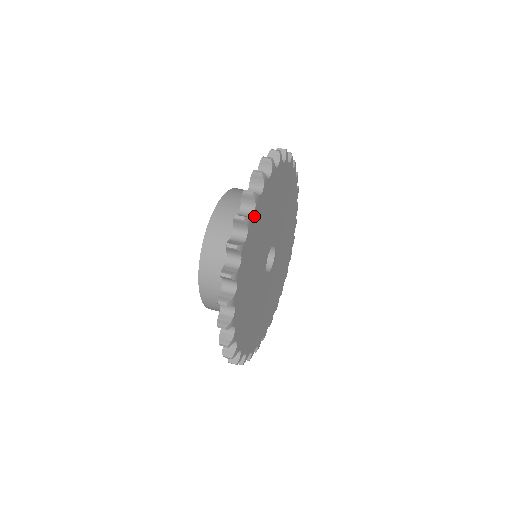
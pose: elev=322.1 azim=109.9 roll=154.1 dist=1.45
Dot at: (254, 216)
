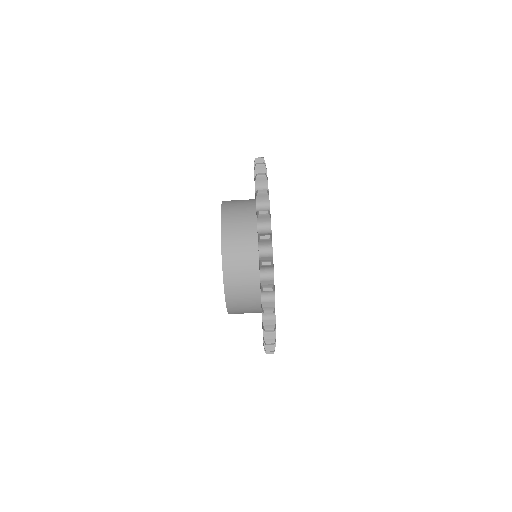
Dot at: occluded
